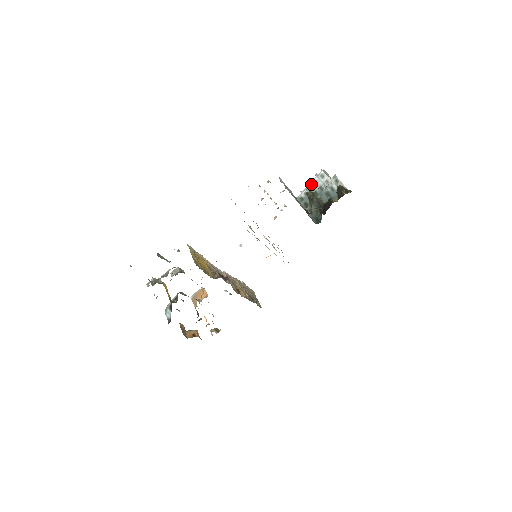
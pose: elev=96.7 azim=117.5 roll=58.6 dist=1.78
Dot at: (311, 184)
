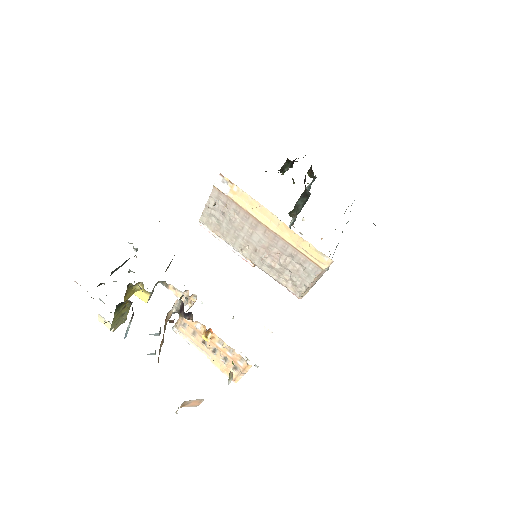
Dot at: occluded
